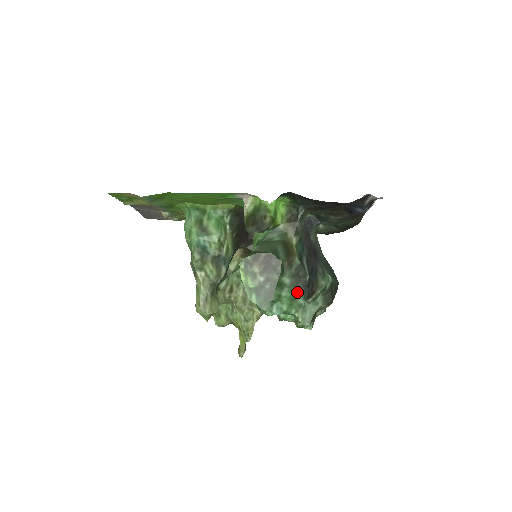
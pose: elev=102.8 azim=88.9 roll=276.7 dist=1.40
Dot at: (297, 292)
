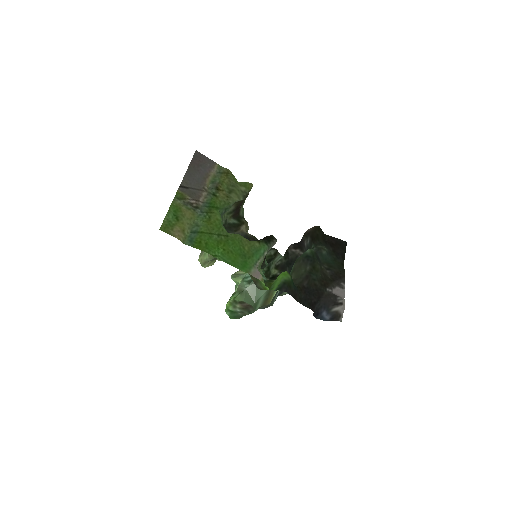
Dot at: occluded
